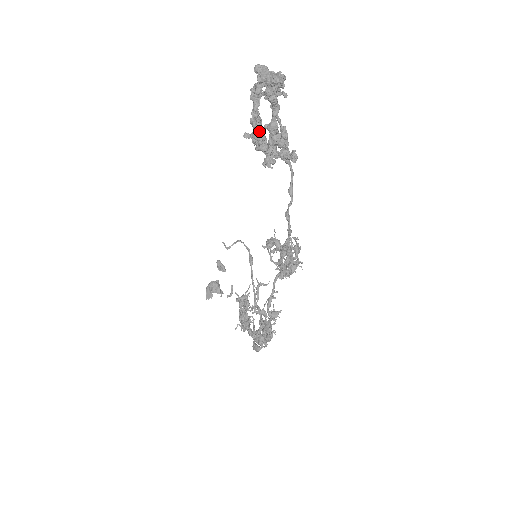
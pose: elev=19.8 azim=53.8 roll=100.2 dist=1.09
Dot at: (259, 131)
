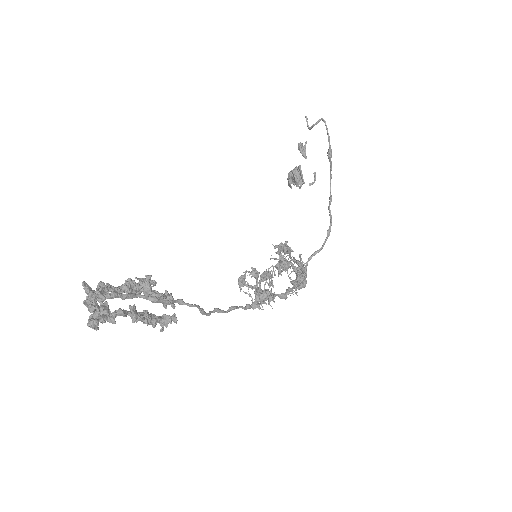
Dot at: (137, 292)
